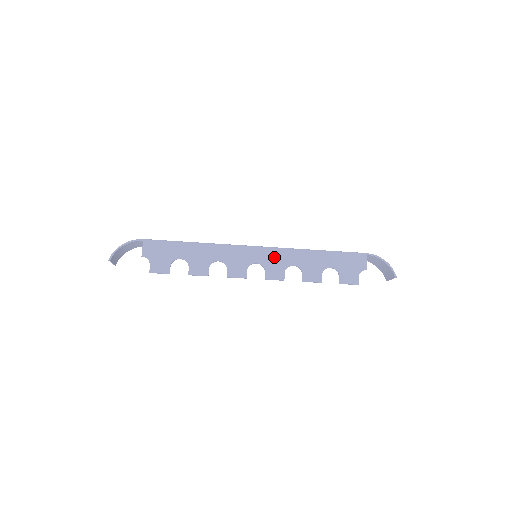
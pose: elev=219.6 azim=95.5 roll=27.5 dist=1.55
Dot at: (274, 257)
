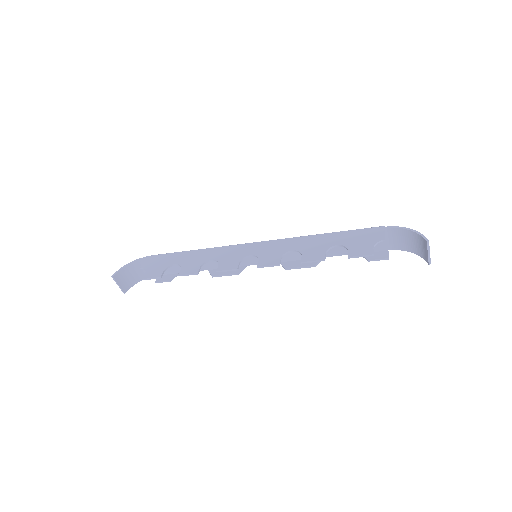
Dot at: (271, 247)
